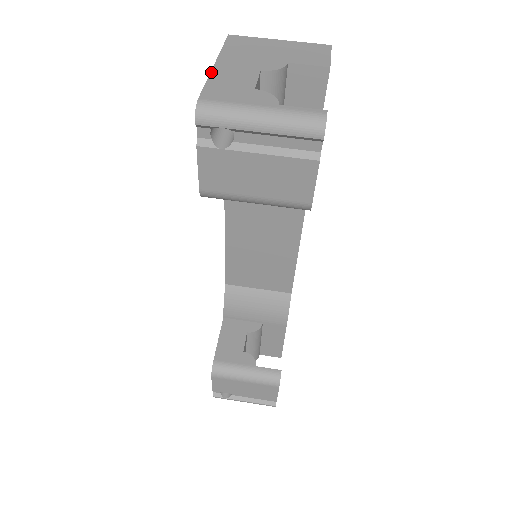
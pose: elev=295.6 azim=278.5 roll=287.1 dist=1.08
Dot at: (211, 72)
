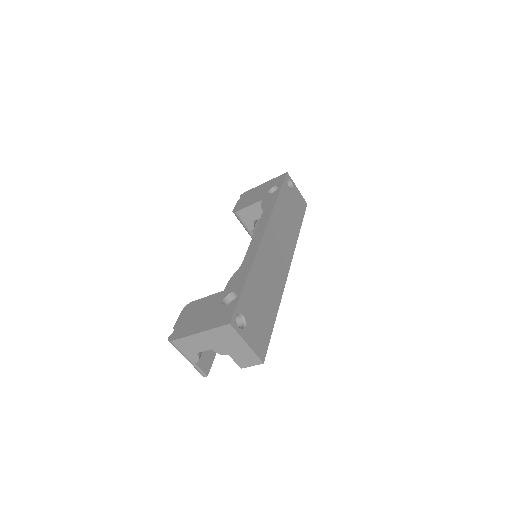
Dot at: (191, 335)
